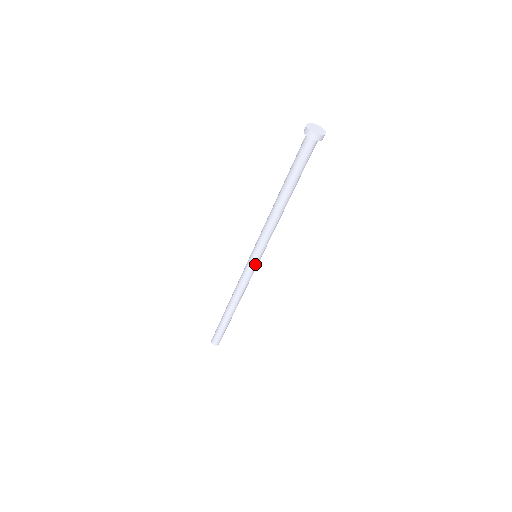
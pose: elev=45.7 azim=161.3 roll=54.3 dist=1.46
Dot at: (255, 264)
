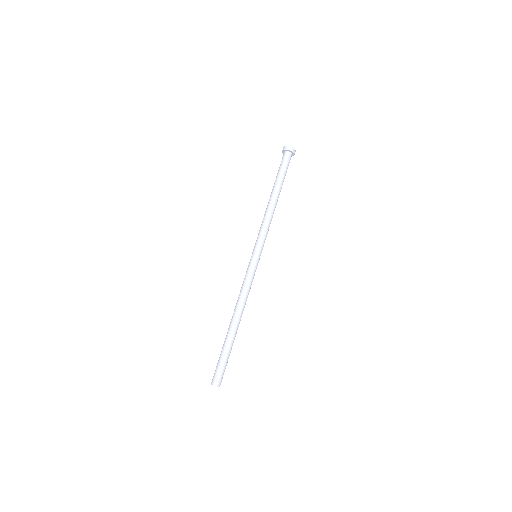
Dot at: (252, 260)
